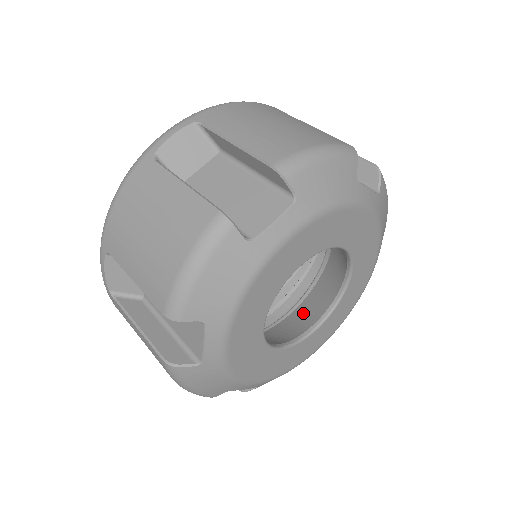
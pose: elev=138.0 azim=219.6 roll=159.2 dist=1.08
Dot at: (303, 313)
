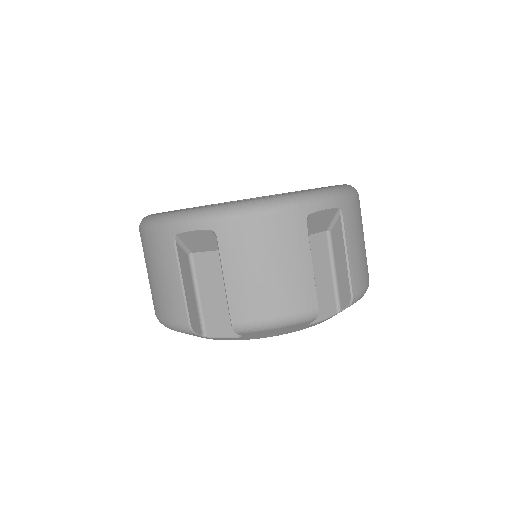
Dot at: occluded
